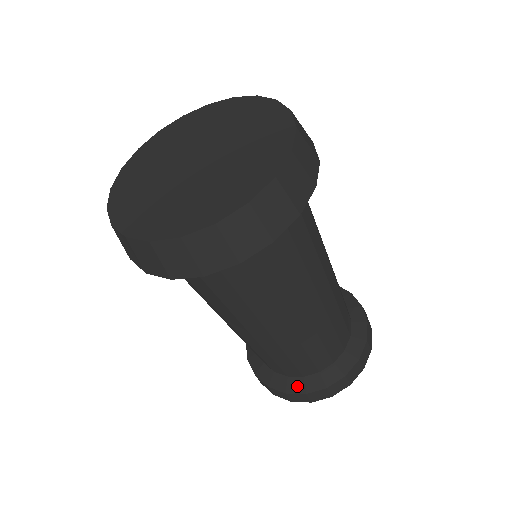
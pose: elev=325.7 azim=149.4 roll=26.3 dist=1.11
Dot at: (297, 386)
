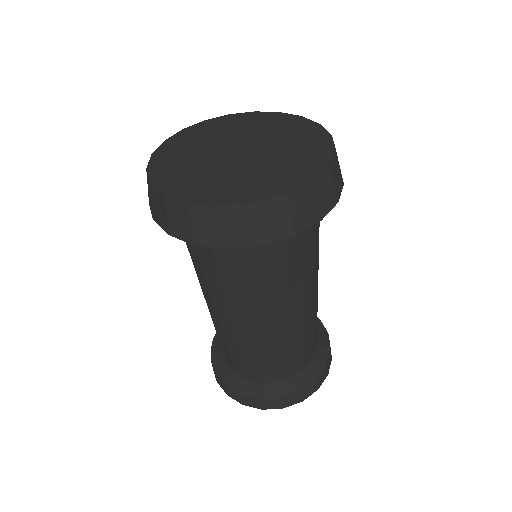
Dot at: (306, 378)
